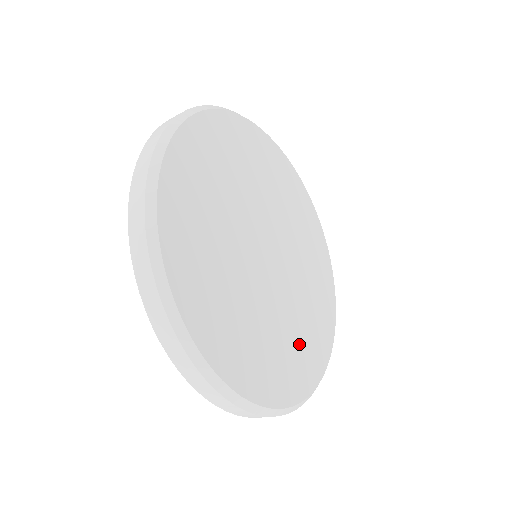
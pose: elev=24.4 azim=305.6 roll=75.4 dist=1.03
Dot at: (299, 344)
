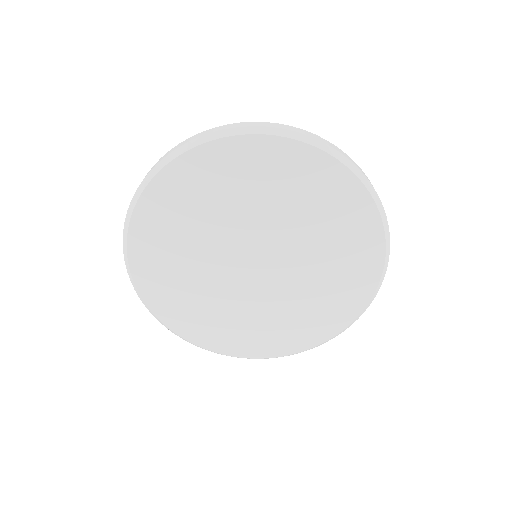
Dot at: (235, 327)
